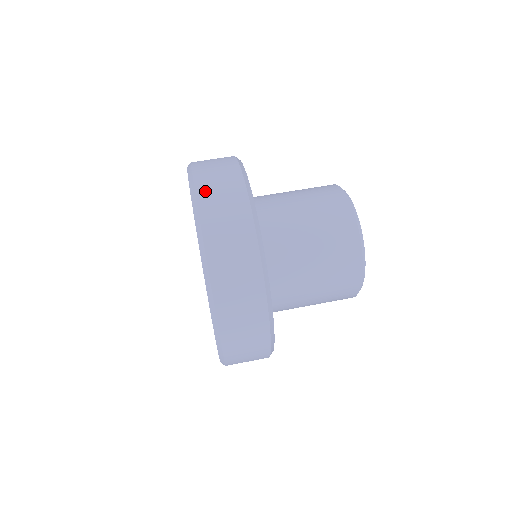
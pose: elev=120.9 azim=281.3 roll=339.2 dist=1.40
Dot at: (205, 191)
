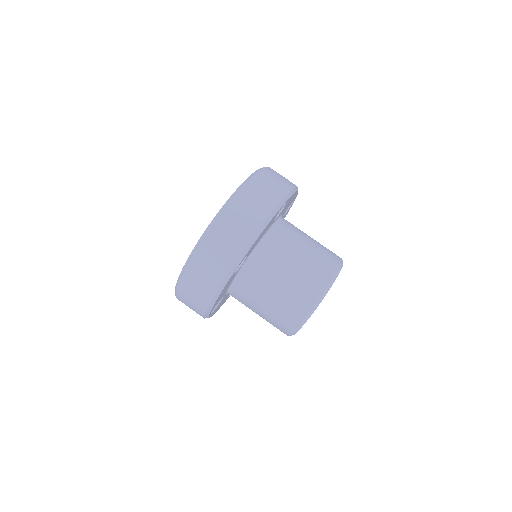
Dot at: (185, 287)
